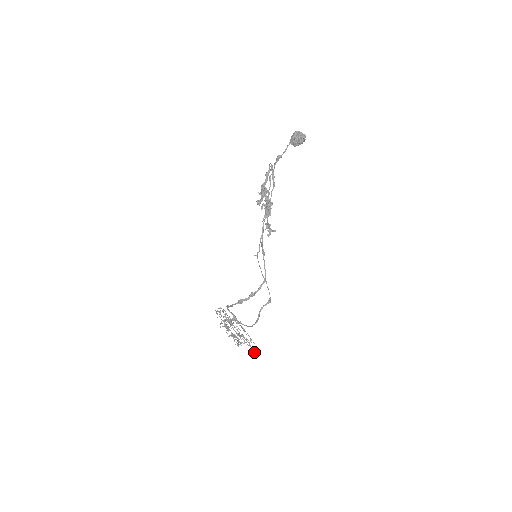
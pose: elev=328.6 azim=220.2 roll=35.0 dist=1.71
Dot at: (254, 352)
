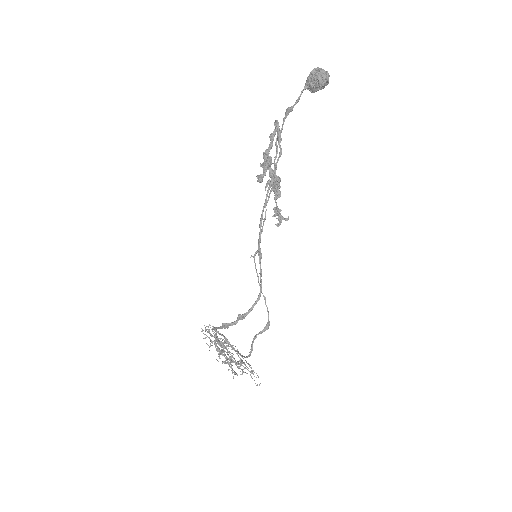
Dot at: (257, 384)
